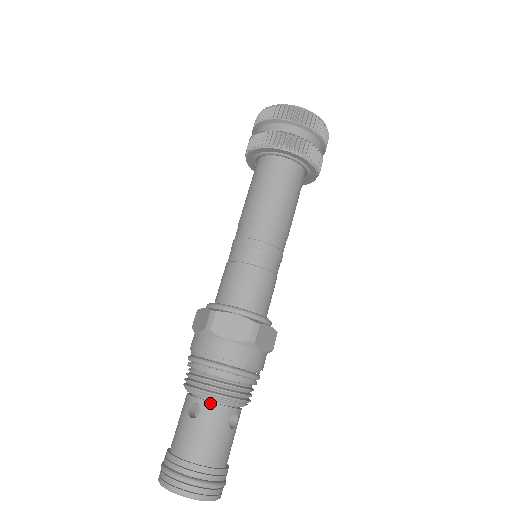
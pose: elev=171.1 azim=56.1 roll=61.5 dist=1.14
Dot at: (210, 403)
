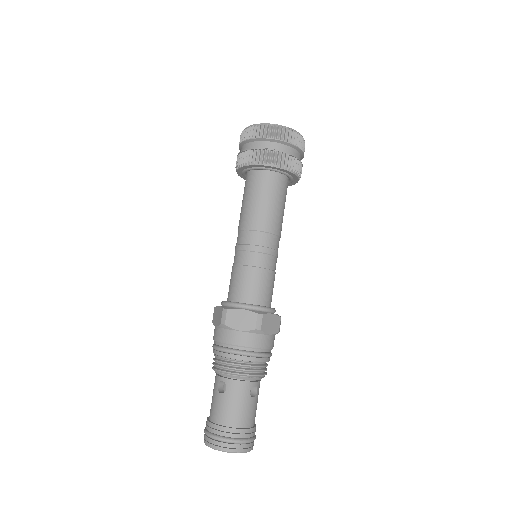
Dot at: (233, 380)
